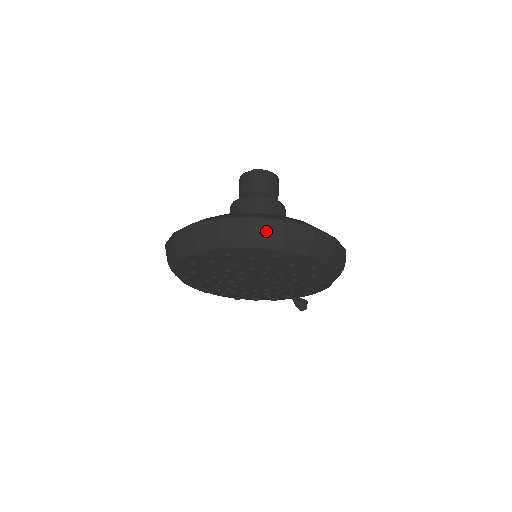
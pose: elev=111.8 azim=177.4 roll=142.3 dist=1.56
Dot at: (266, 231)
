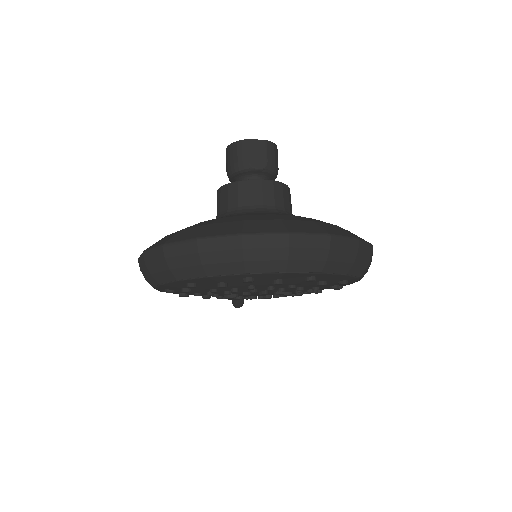
Dot at: (363, 257)
